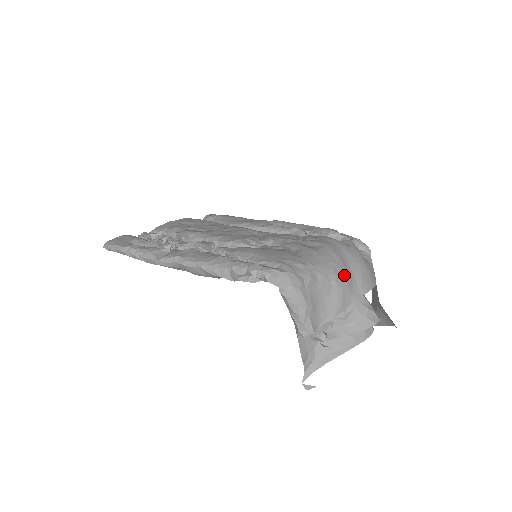
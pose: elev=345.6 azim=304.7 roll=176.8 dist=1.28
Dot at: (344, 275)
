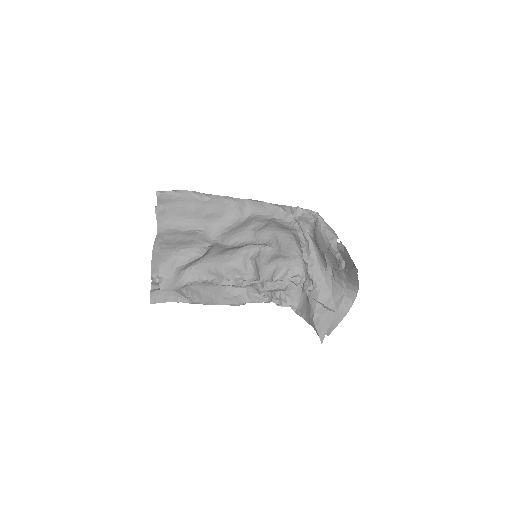
Dot at: occluded
